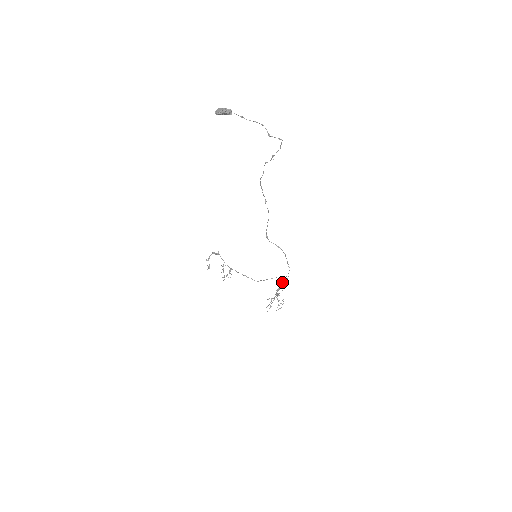
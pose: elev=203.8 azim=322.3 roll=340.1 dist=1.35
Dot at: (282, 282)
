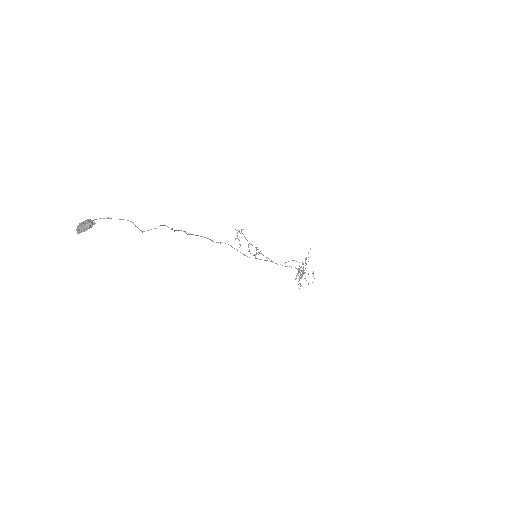
Dot at: (299, 265)
